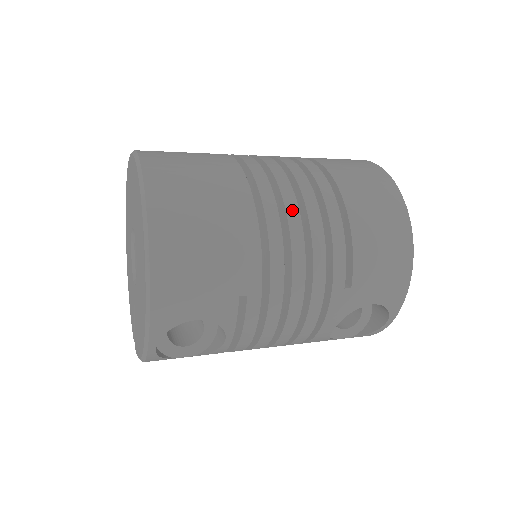
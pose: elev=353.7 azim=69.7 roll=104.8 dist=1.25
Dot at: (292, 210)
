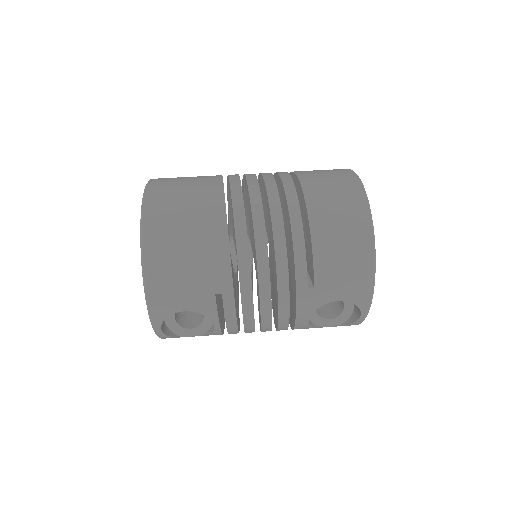
Dot at: (259, 225)
